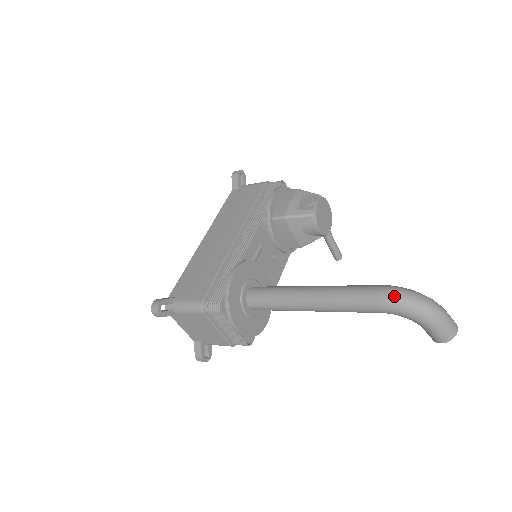
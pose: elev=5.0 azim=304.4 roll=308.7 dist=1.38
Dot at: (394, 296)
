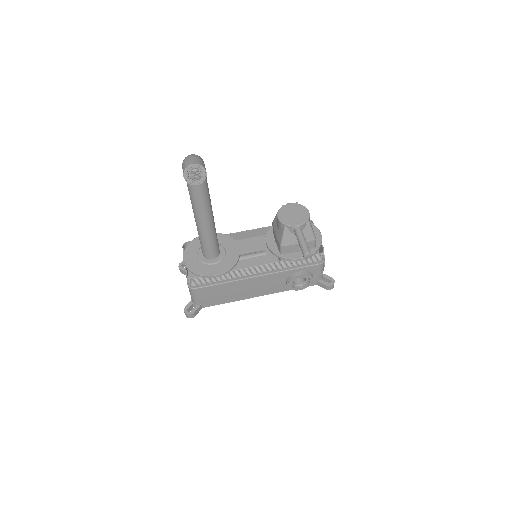
Dot at: occluded
